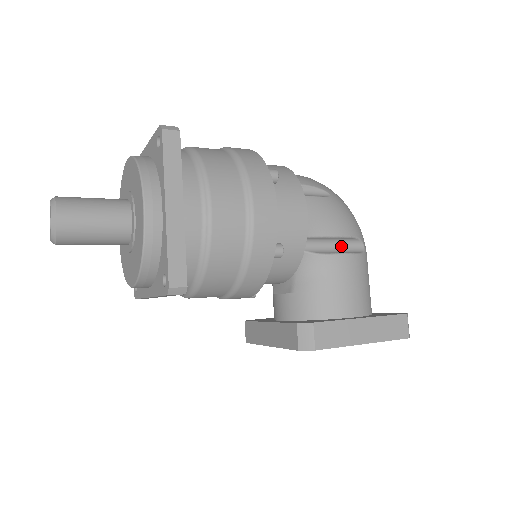
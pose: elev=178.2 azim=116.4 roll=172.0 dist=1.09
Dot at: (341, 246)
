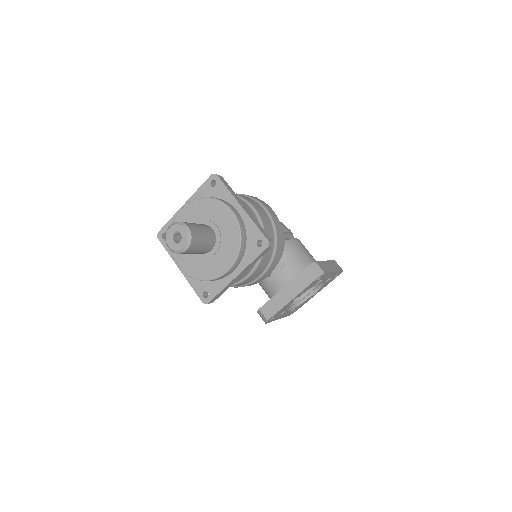
Dot at: occluded
